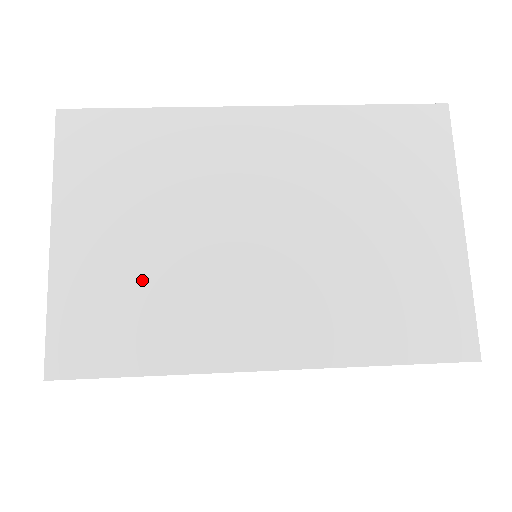
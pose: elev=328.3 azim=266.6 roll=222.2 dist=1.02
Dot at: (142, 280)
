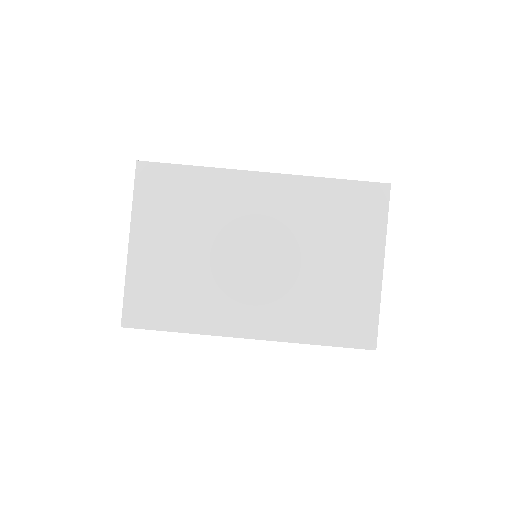
Dot at: occluded
